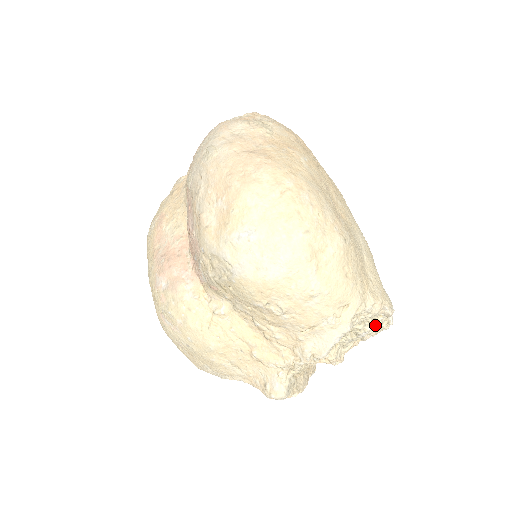
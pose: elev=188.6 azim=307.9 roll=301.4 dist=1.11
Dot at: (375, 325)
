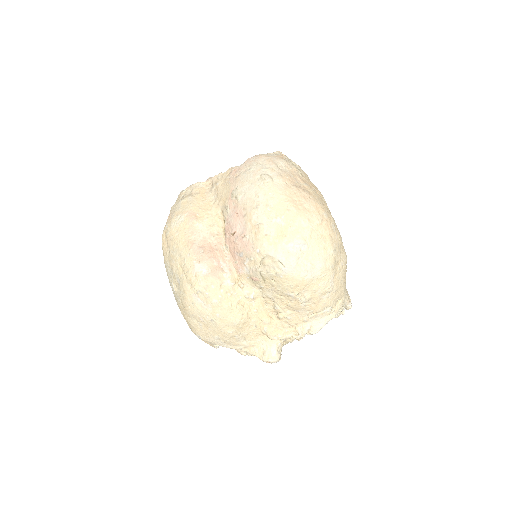
Dot at: occluded
